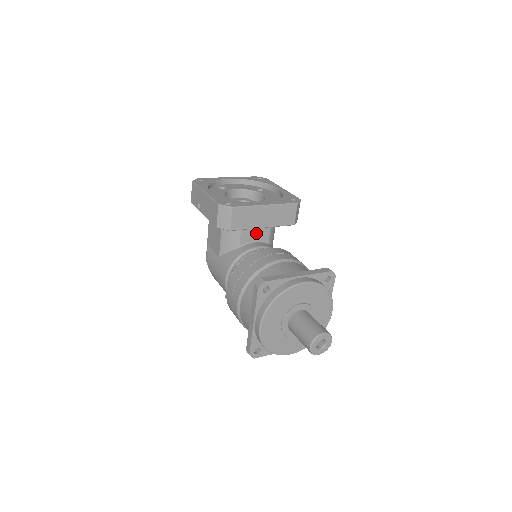
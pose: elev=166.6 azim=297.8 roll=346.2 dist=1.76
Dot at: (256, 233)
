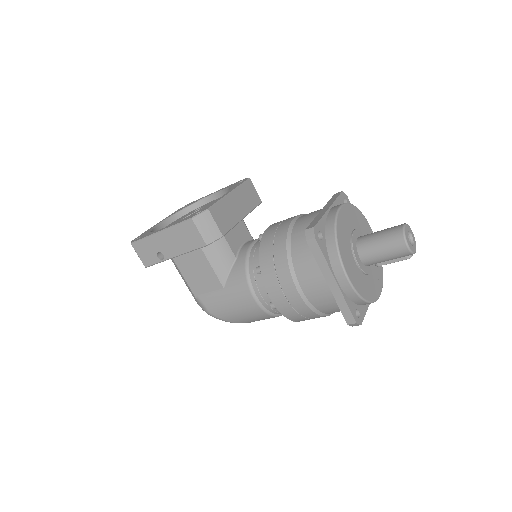
Dot at: (238, 235)
